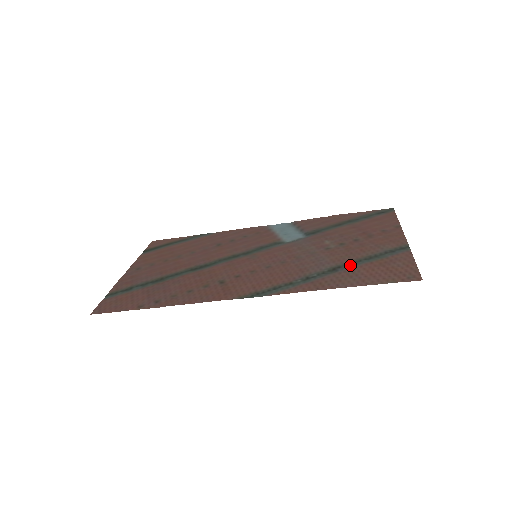
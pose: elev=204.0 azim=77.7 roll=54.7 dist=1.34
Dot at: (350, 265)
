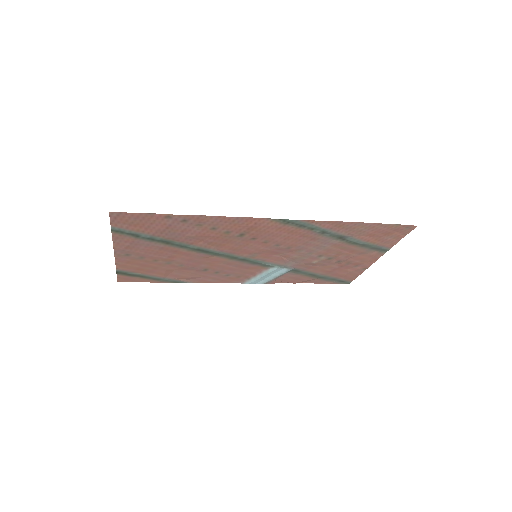
Dot at: (352, 240)
